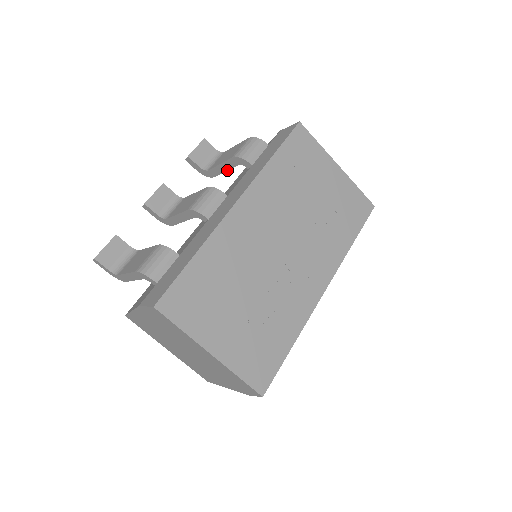
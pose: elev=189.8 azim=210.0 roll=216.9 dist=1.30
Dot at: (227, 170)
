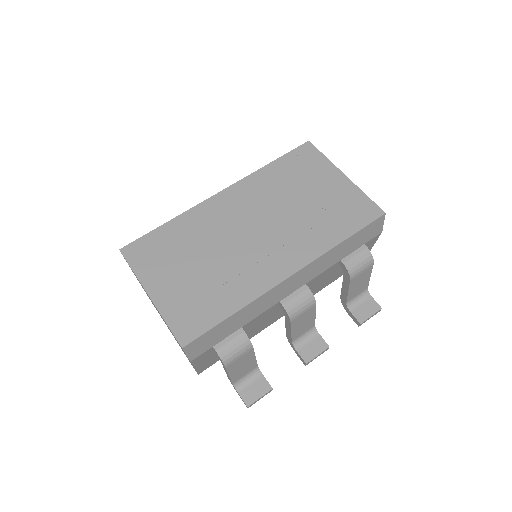
Dot at: occluded
